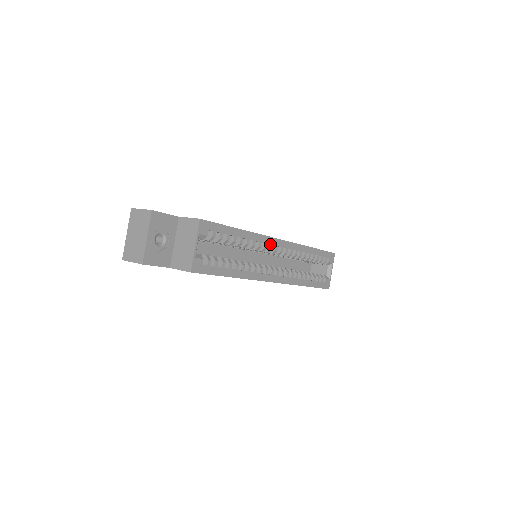
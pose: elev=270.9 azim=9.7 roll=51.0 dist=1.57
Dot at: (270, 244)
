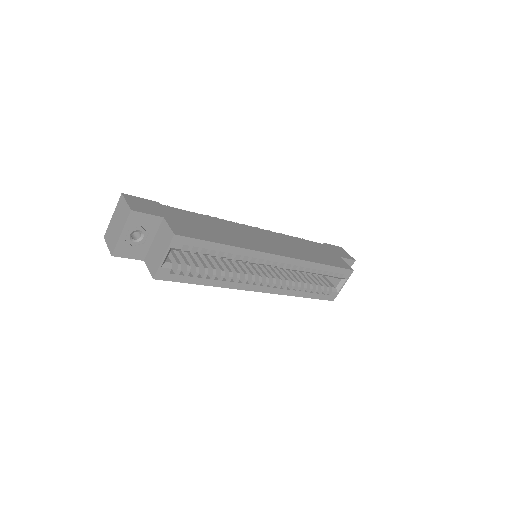
Dot at: (264, 259)
